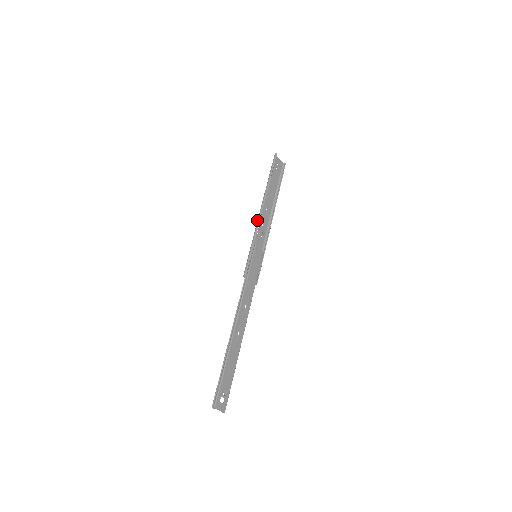
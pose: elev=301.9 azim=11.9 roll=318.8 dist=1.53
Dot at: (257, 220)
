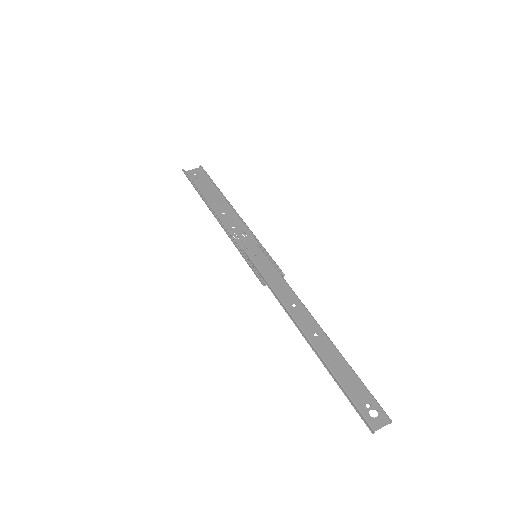
Dot at: occluded
